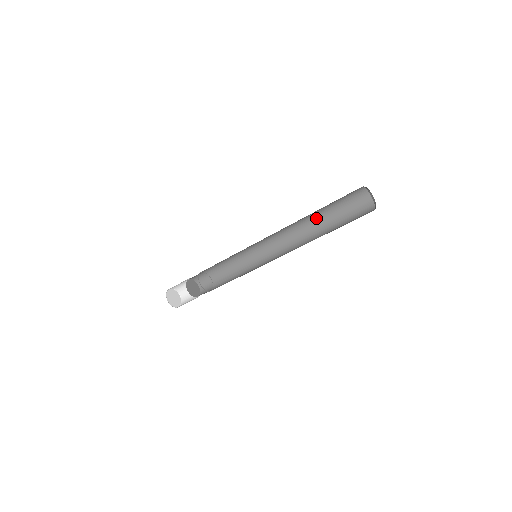
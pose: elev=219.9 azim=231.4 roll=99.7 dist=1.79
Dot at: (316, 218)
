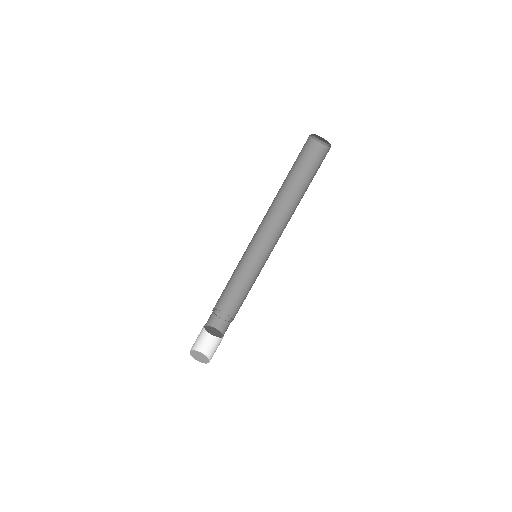
Dot at: (292, 193)
